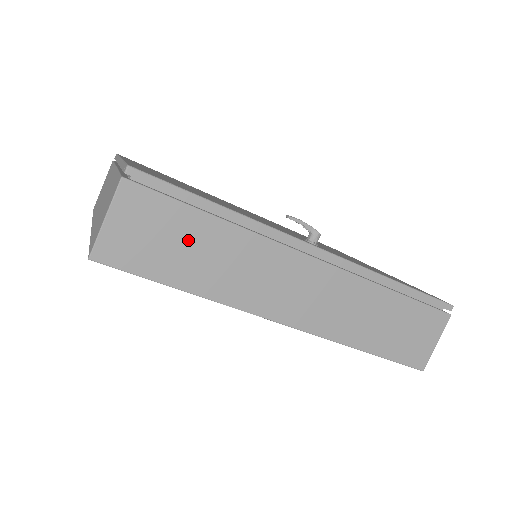
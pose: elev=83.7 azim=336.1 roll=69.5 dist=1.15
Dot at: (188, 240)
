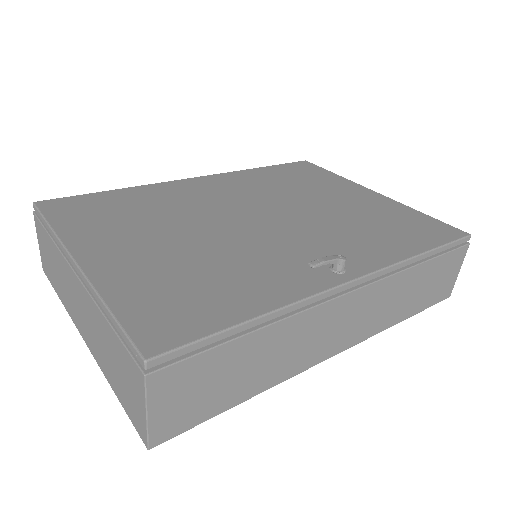
Dot at: (234, 368)
